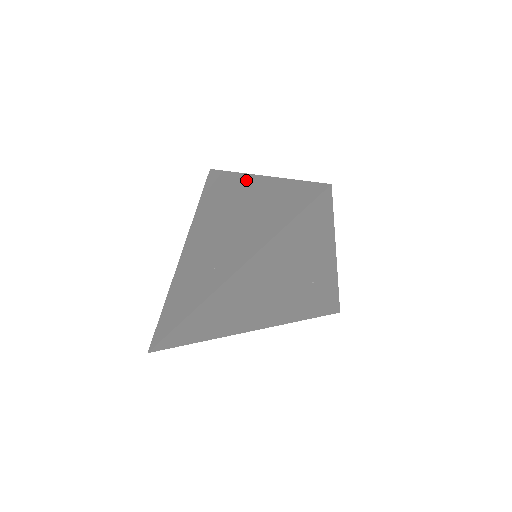
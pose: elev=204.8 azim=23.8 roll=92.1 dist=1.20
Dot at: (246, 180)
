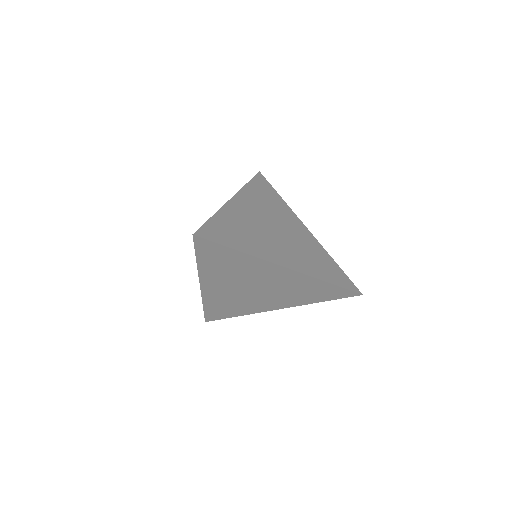
Dot at: occluded
